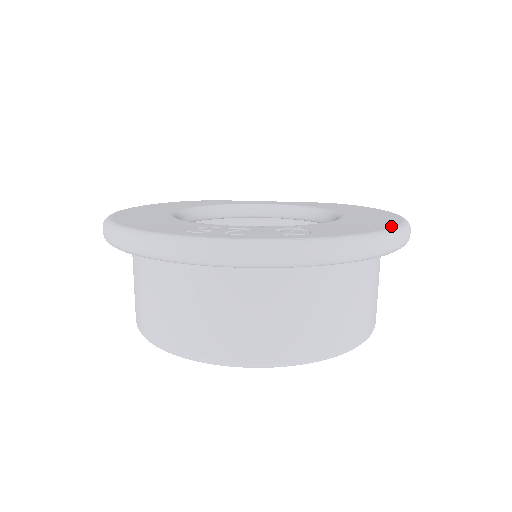
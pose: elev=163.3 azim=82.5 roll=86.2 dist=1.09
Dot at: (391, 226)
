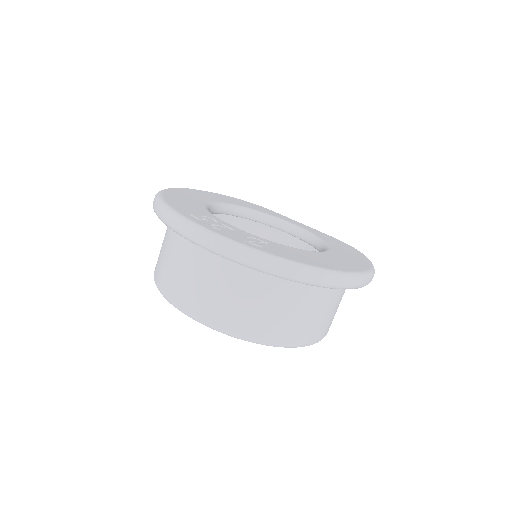
Dot at: (335, 269)
